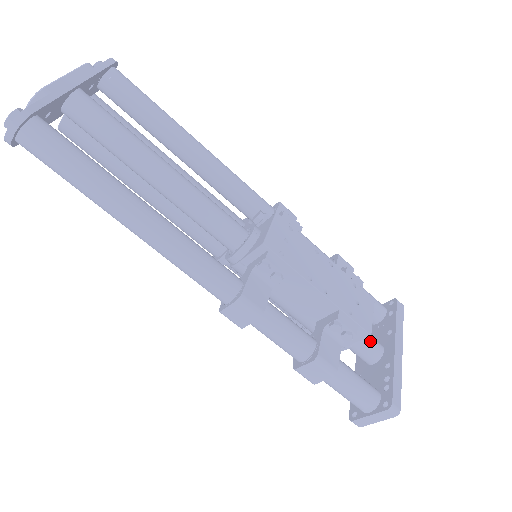
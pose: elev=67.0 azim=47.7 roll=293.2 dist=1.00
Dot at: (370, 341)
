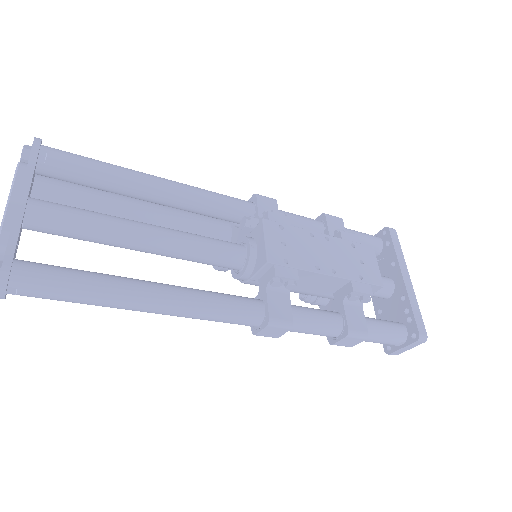
Dot at: occluded
